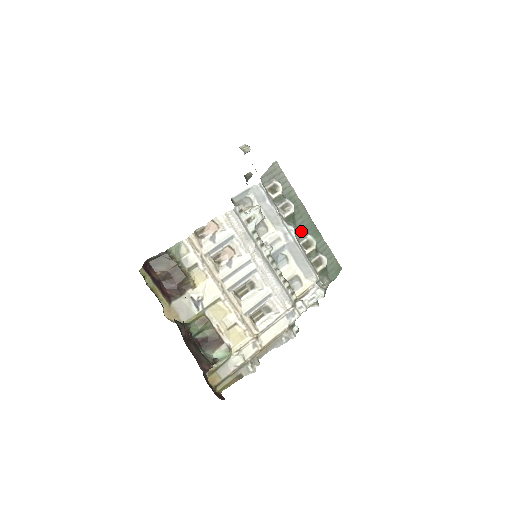
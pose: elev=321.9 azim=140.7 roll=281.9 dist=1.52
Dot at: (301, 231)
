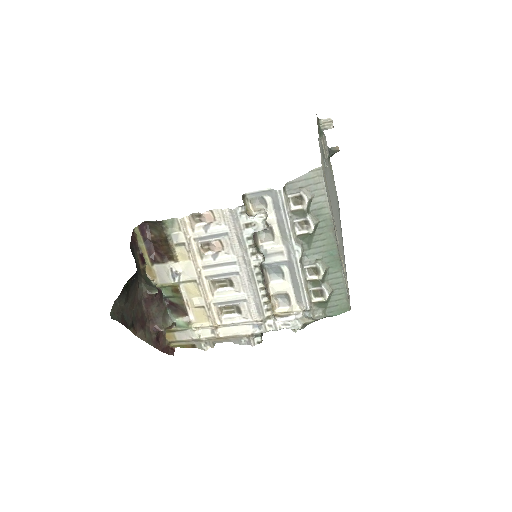
Dot at: (314, 254)
